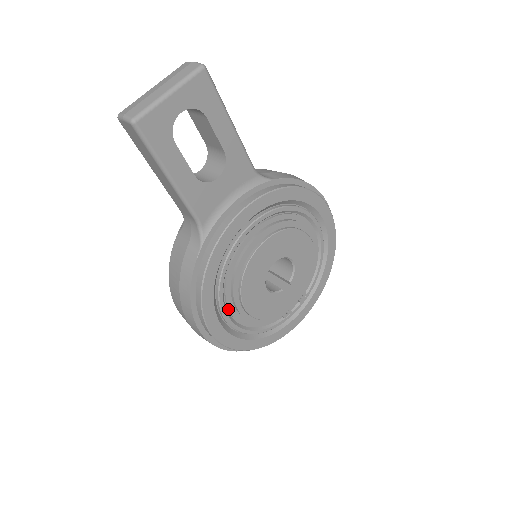
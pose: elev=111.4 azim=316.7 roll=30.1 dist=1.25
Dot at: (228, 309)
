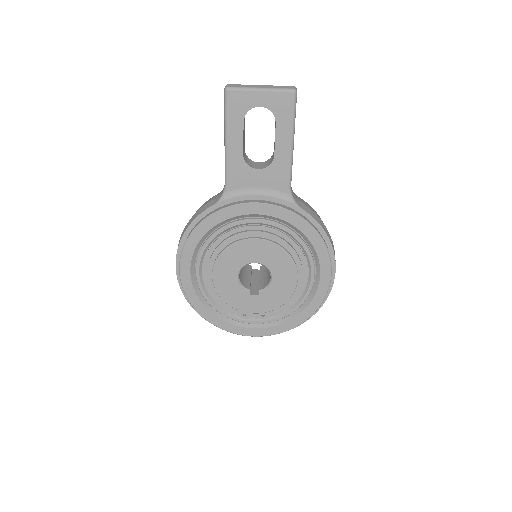
Dot at: (203, 264)
